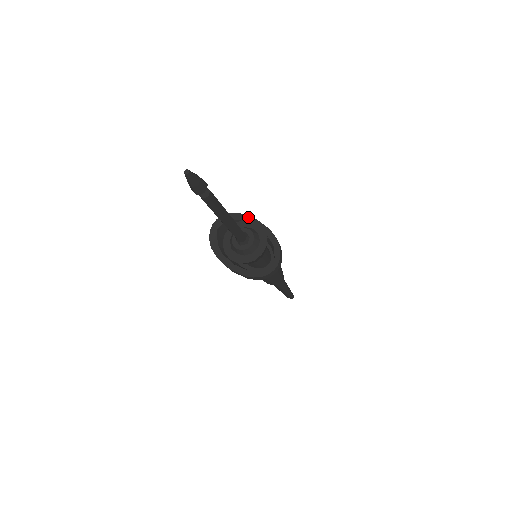
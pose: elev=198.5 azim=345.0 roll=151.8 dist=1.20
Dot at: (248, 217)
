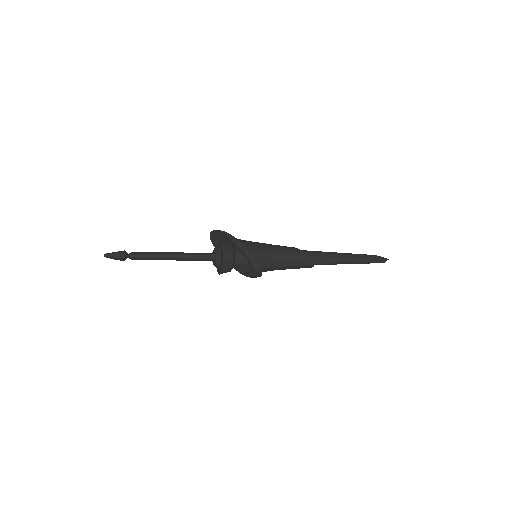
Dot at: (229, 239)
